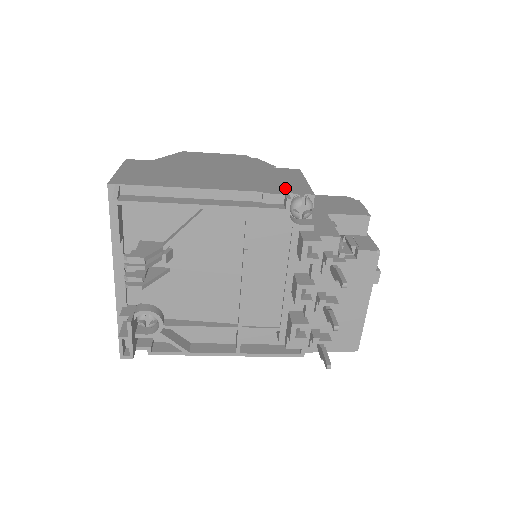
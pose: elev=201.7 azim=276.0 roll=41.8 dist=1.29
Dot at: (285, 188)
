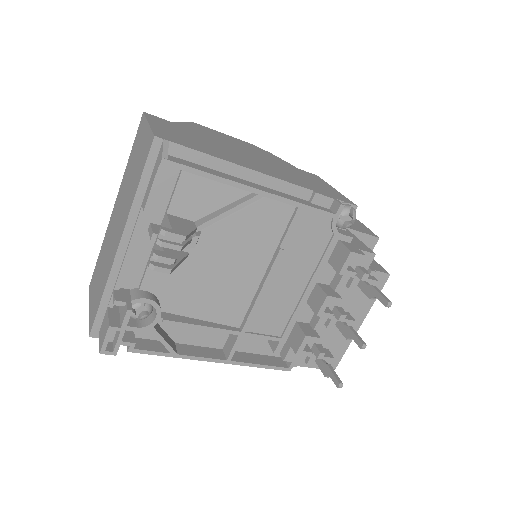
Dot at: (328, 192)
